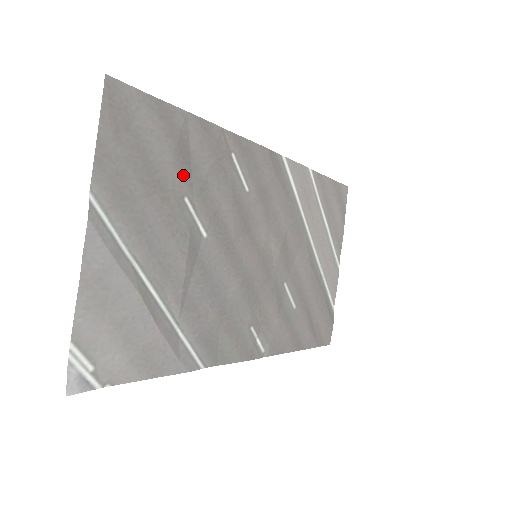
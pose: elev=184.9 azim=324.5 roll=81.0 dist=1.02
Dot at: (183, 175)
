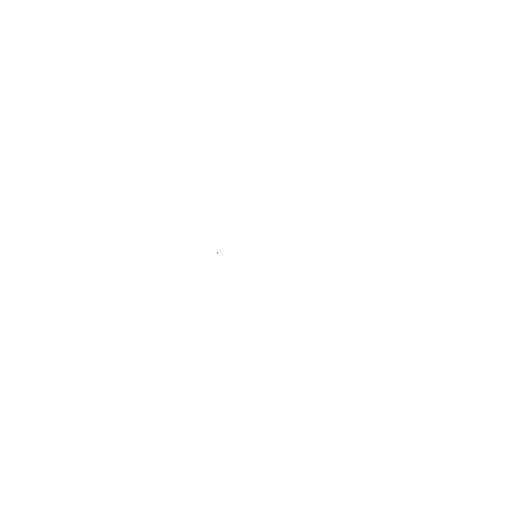
Dot at: occluded
